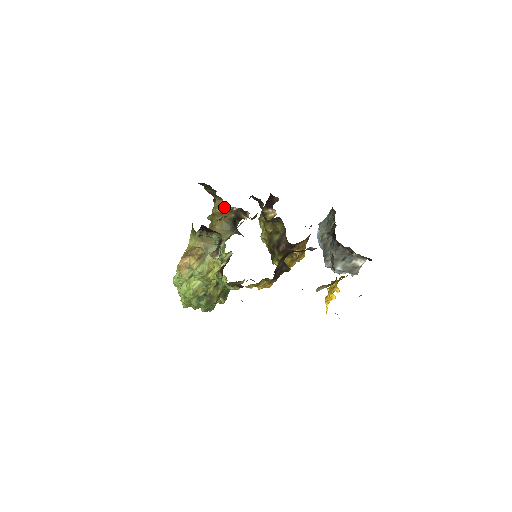
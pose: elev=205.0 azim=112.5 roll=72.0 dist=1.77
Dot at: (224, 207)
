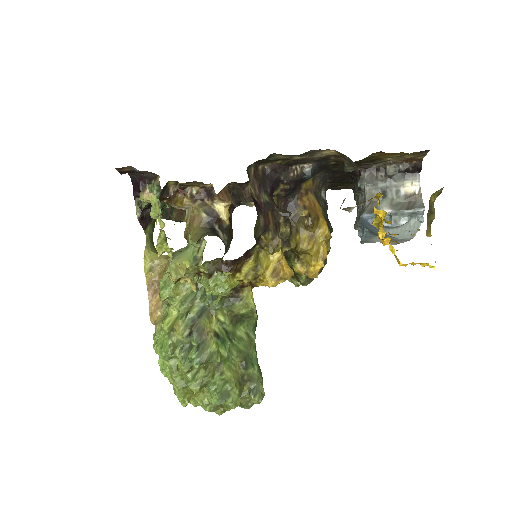
Dot at: (189, 209)
